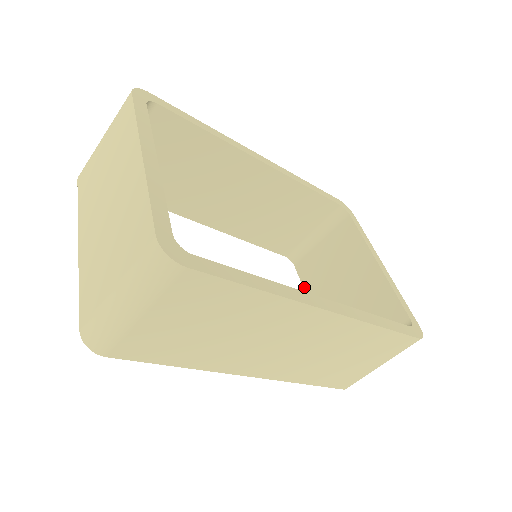
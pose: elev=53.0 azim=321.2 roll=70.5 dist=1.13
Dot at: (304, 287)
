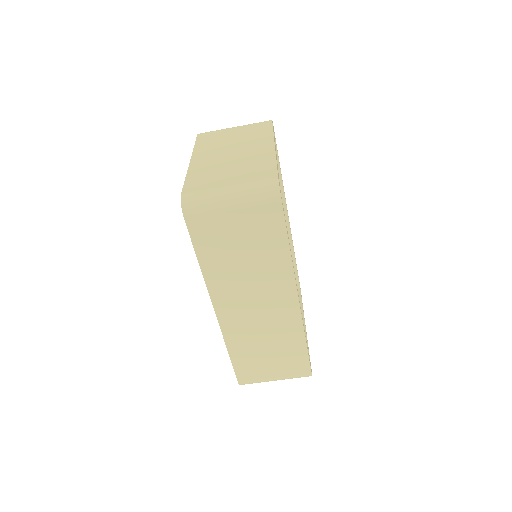
Dot at: occluded
